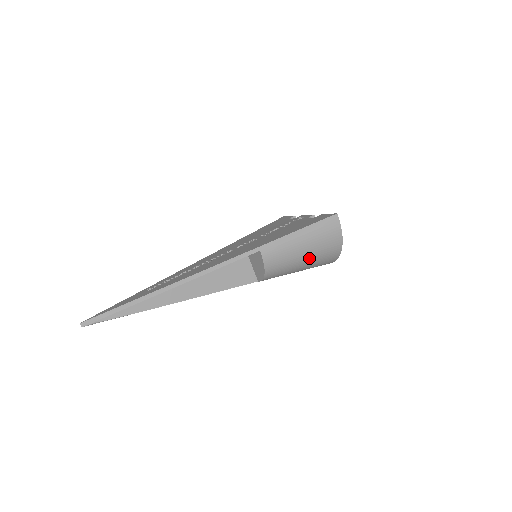
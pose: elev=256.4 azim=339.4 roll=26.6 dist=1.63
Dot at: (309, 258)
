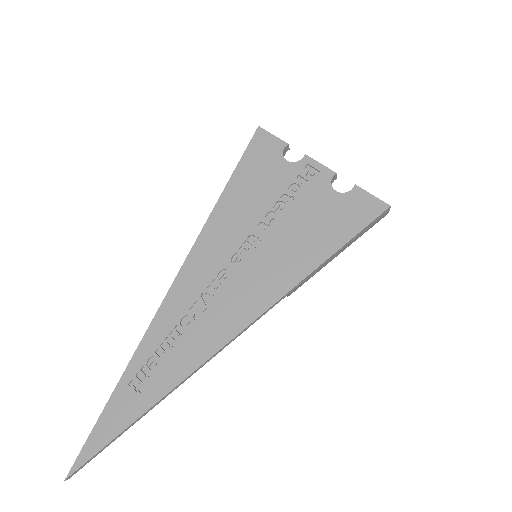
Dot at: occluded
